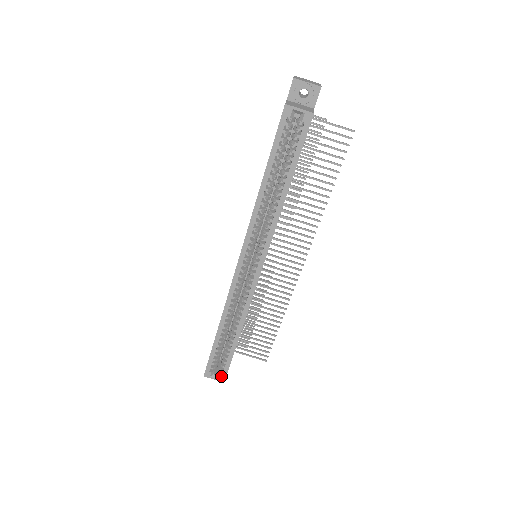
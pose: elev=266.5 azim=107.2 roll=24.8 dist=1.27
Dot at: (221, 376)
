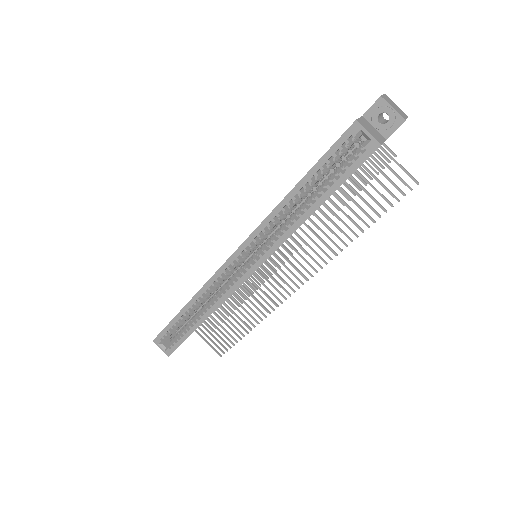
Dot at: (169, 349)
